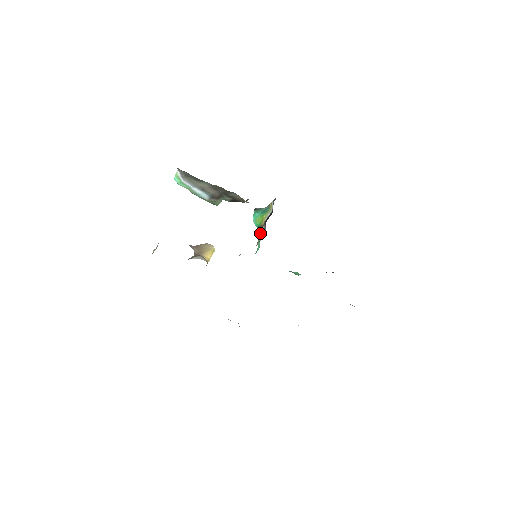
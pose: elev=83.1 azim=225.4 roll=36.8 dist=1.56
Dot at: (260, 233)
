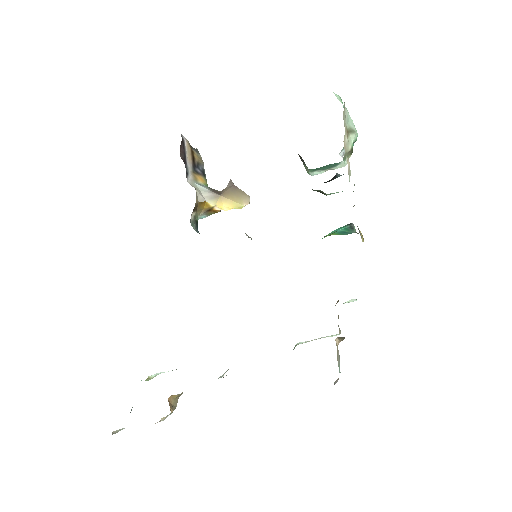
Dot at: occluded
